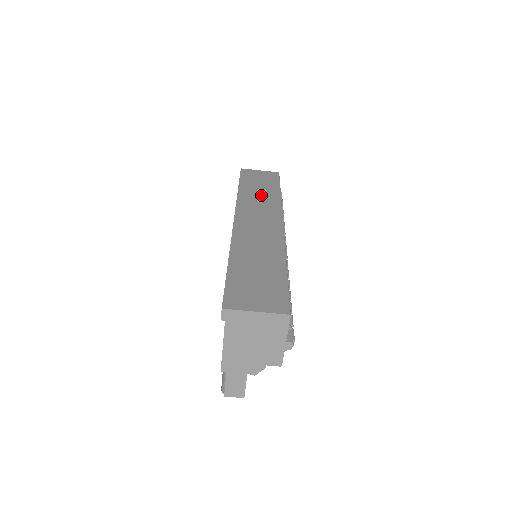
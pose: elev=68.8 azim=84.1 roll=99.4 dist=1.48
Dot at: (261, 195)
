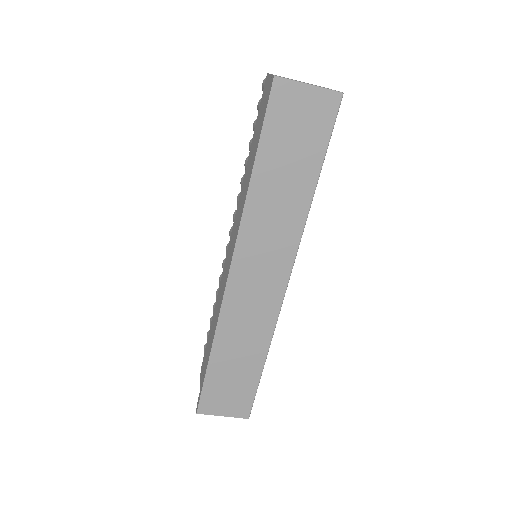
Dot at: (282, 200)
